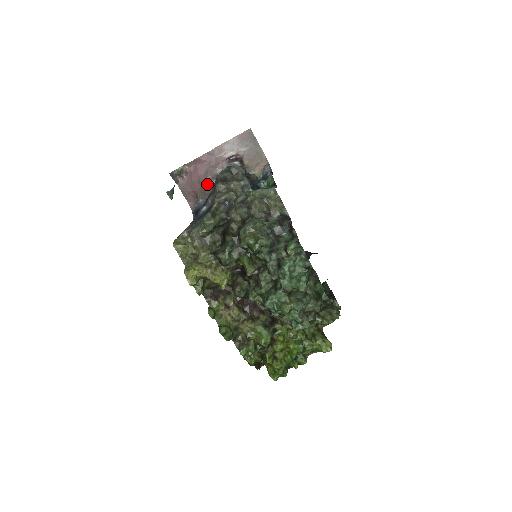
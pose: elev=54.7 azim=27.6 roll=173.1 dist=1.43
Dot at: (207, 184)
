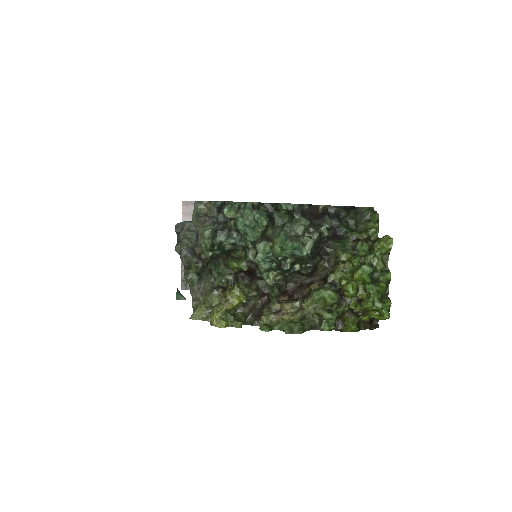
Dot at: occluded
